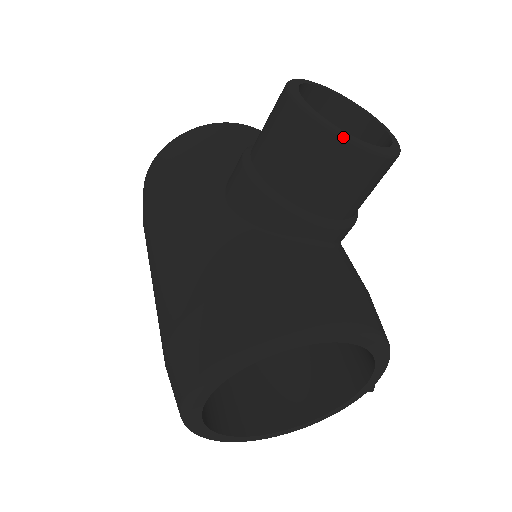
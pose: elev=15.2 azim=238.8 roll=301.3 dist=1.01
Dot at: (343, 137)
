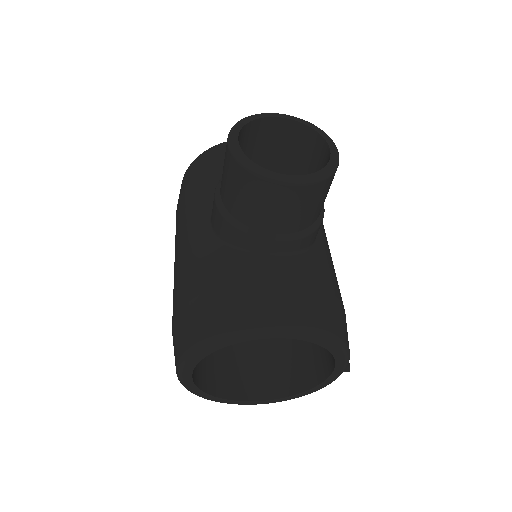
Dot at: (262, 175)
